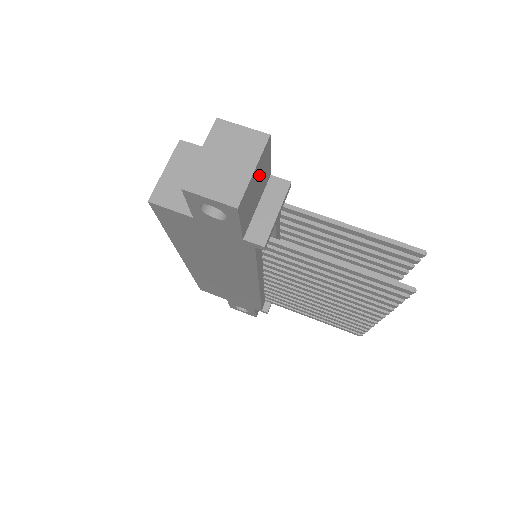
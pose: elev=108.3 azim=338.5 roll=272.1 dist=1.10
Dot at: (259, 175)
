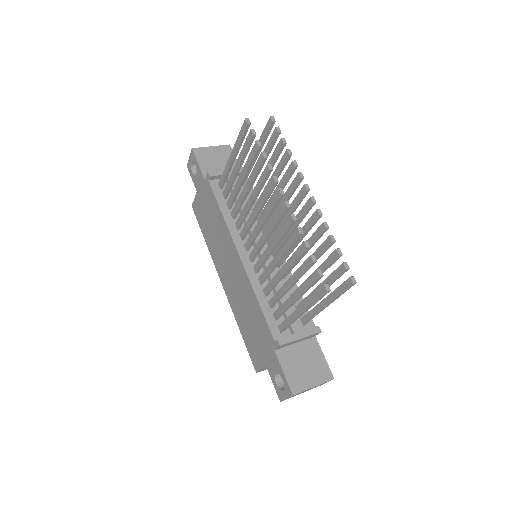
Dot at: (221, 156)
